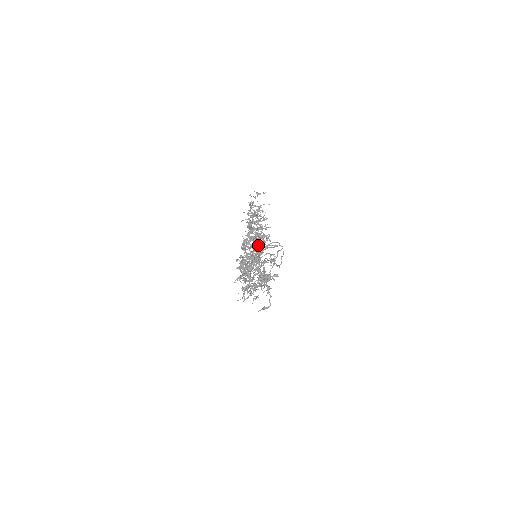
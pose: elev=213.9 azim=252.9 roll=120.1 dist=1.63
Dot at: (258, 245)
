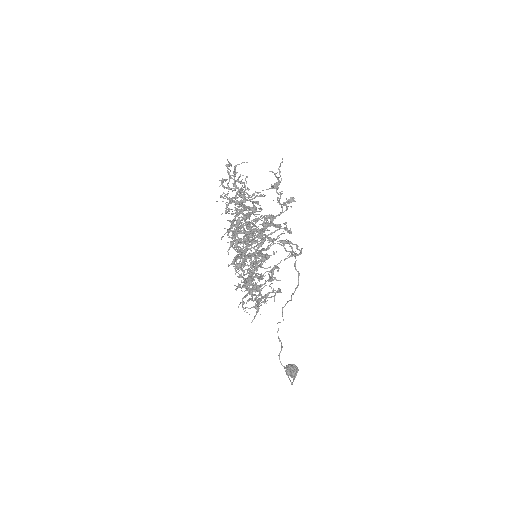
Dot at: (252, 226)
